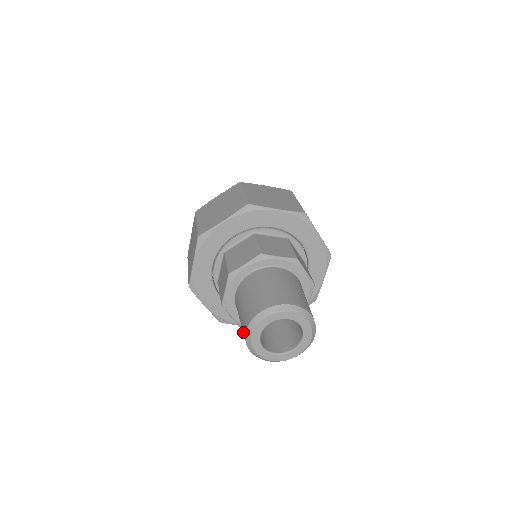
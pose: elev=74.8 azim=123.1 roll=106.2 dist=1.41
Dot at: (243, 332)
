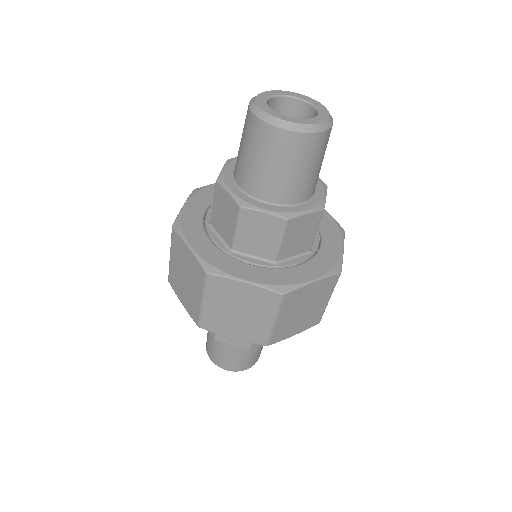
Dot at: occluded
